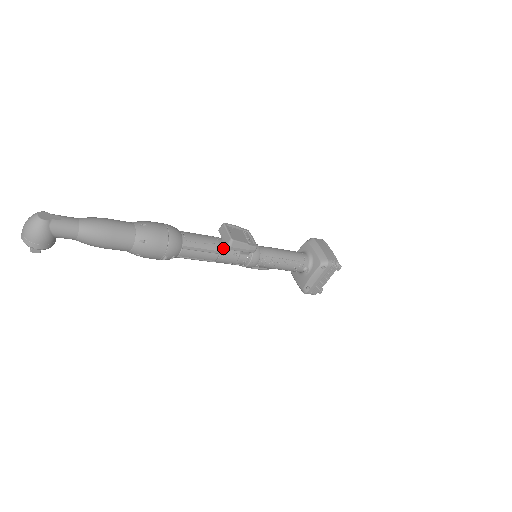
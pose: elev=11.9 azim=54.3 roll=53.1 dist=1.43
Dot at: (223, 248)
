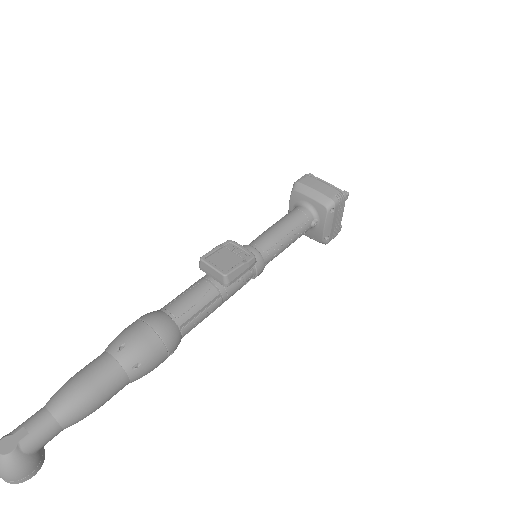
Dot at: (220, 287)
